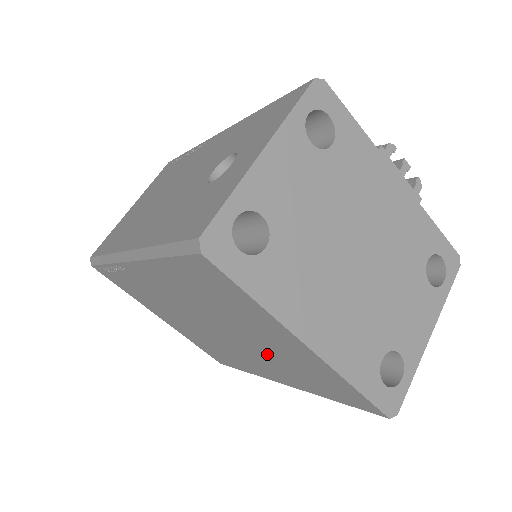
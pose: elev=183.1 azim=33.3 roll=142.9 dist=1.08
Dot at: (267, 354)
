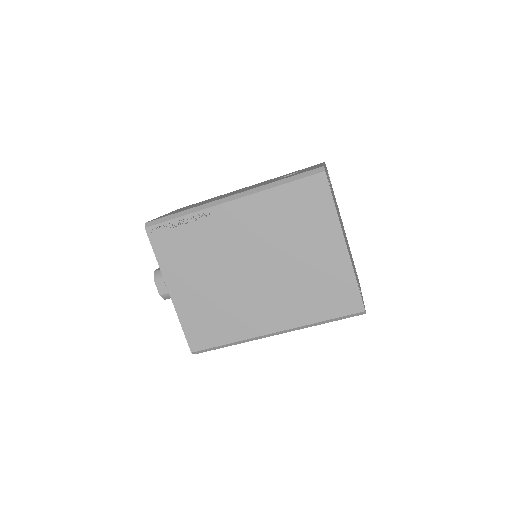
Dot at: (293, 279)
